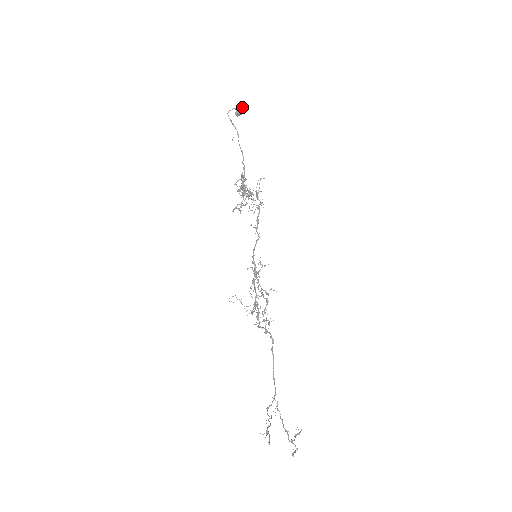
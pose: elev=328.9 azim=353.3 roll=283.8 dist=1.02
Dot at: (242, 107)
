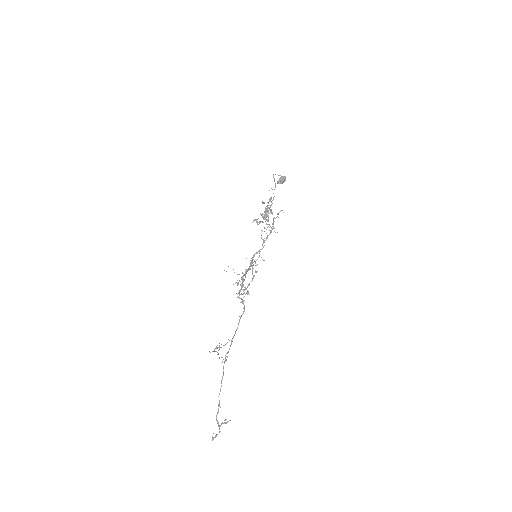
Dot at: (284, 178)
